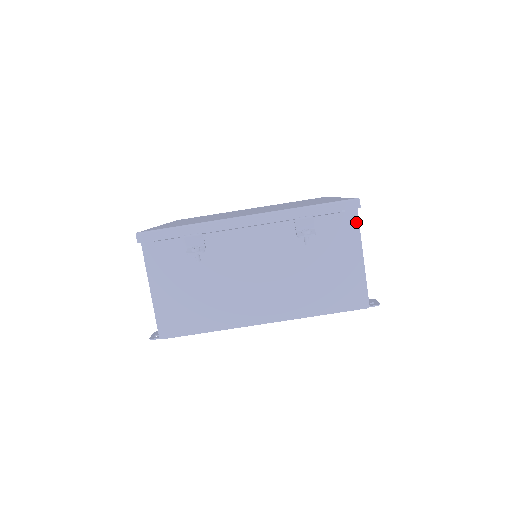
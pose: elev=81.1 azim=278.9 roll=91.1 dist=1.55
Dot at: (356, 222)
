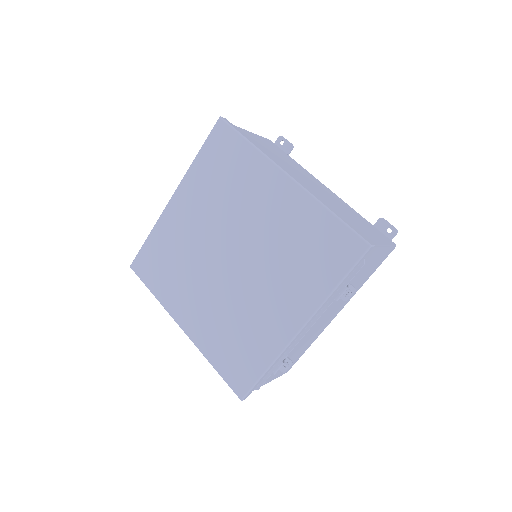
Dot at: (373, 248)
